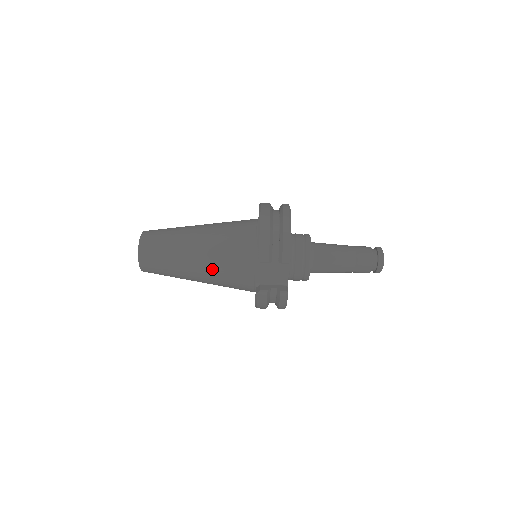
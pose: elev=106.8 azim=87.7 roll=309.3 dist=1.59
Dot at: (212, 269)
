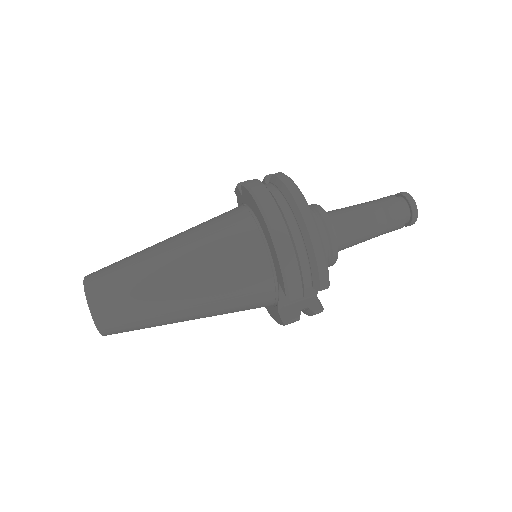
Dot at: (215, 312)
